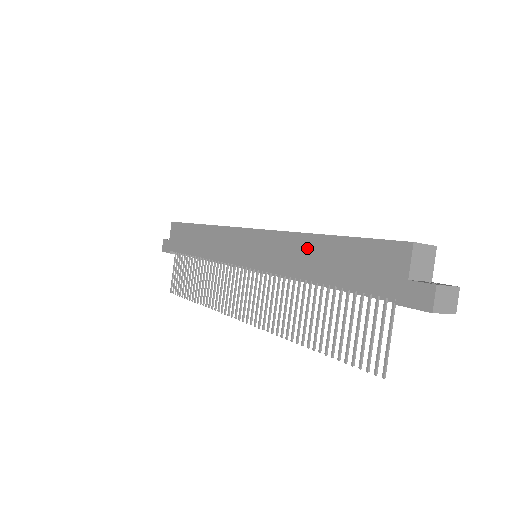
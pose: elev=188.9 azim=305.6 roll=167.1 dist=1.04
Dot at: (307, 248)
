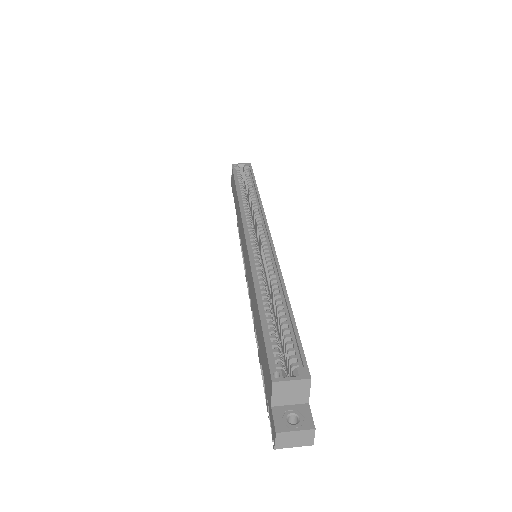
Dot at: (254, 299)
